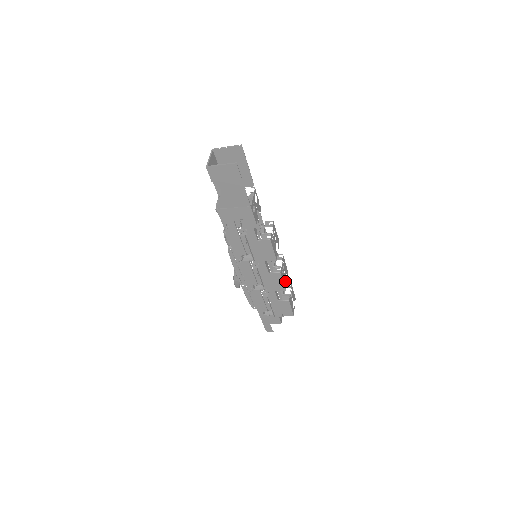
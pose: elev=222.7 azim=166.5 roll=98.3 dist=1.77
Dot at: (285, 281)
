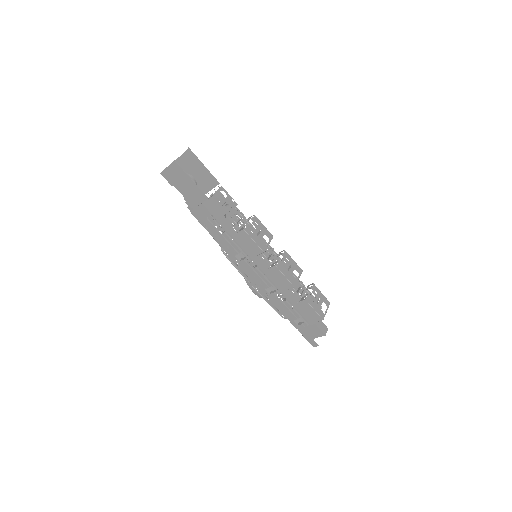
Dot at: (293, 278)
